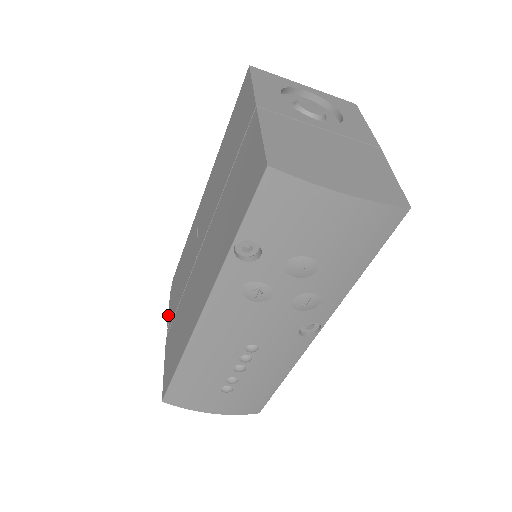
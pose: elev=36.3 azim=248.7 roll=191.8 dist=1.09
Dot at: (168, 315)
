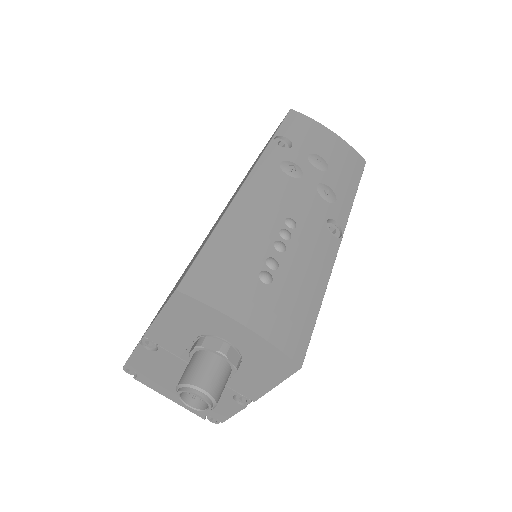
Dot at: occluded
